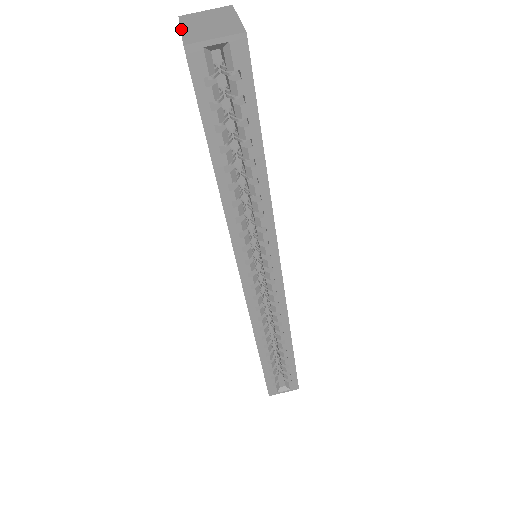
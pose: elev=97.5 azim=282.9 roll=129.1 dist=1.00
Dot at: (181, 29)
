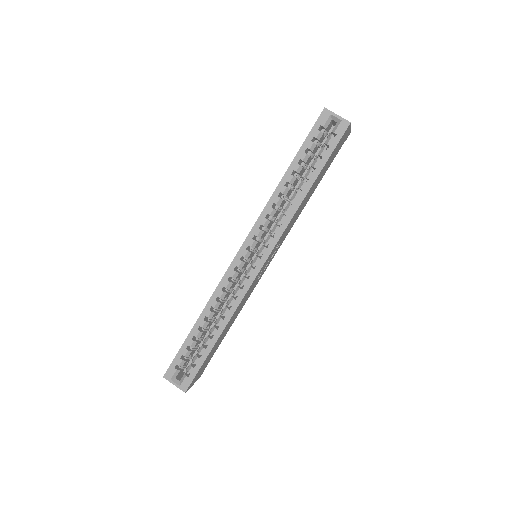
Dot at: occluded
